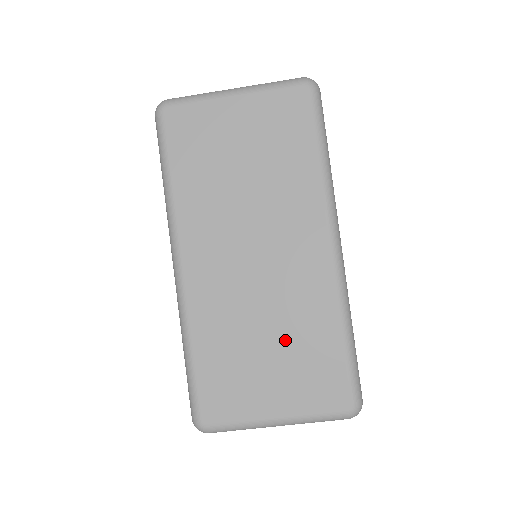
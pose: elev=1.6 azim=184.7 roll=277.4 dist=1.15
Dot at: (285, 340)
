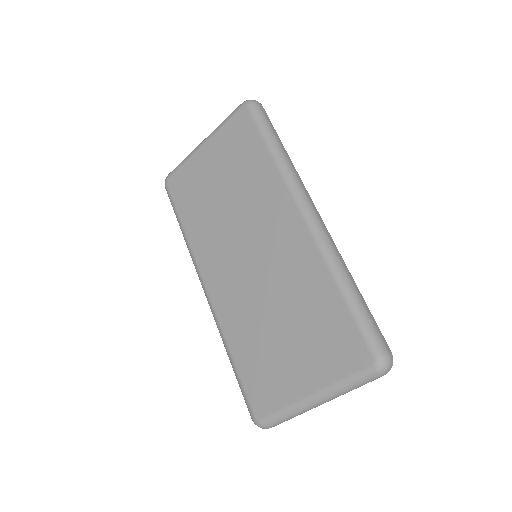
Dot at: (295, 317)
